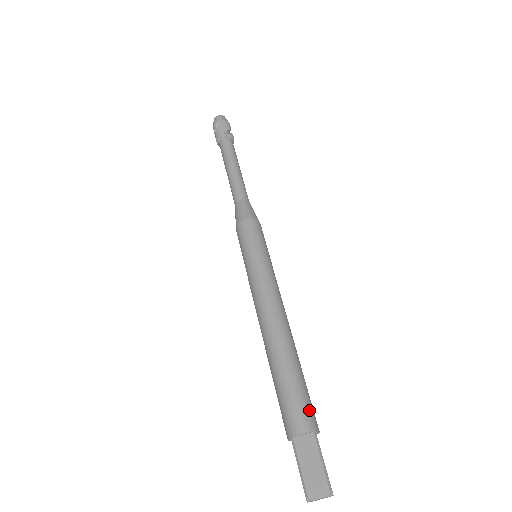
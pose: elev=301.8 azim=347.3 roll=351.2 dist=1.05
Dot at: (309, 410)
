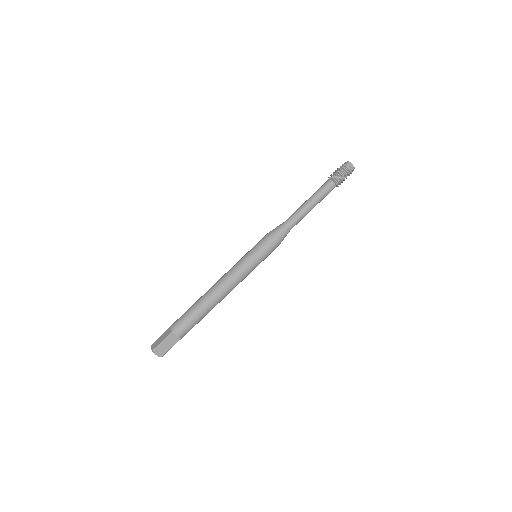
Dot at: (181, 325)
